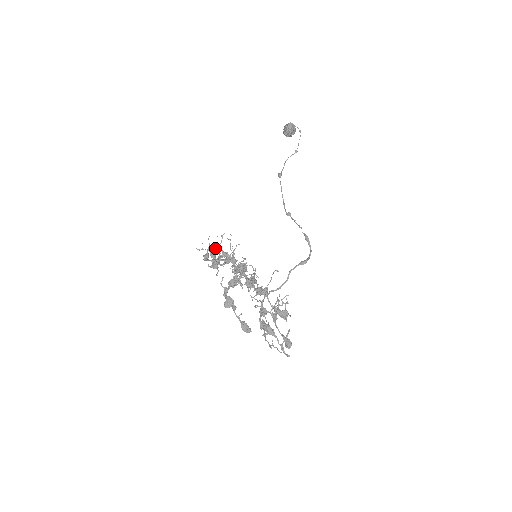
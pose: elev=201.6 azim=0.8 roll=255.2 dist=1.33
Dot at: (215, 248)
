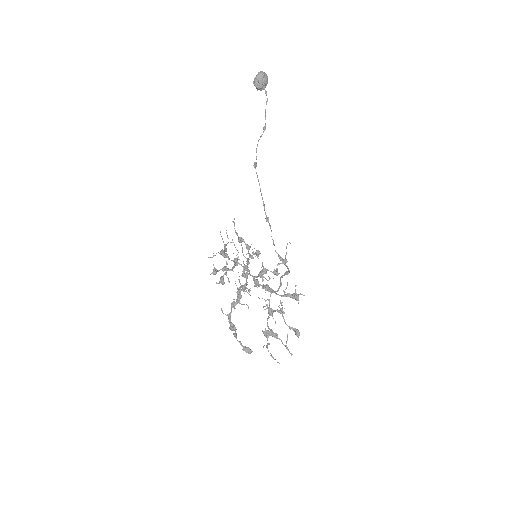
Dot at: (228, 242)
